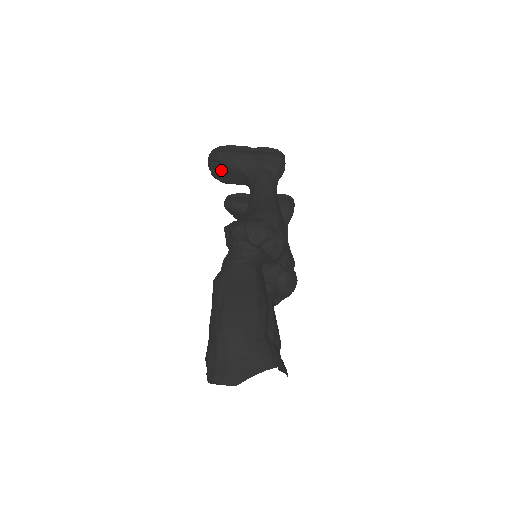
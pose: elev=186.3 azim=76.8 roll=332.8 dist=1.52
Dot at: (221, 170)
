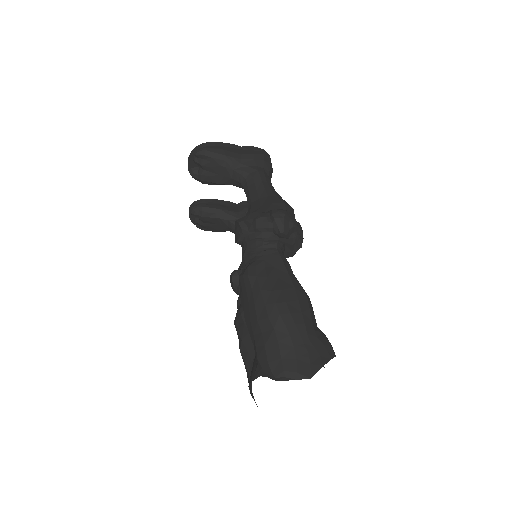
Dot at: (207, 168)
